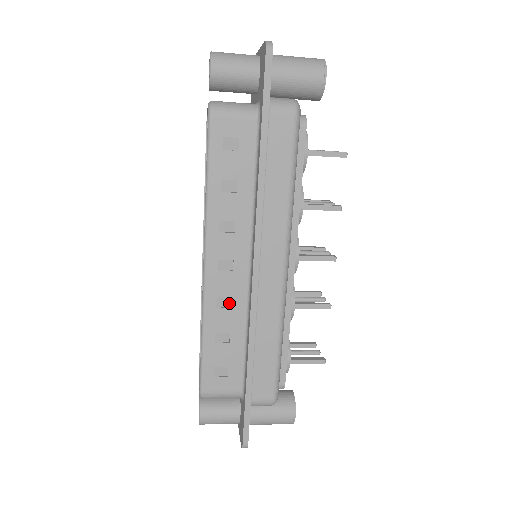
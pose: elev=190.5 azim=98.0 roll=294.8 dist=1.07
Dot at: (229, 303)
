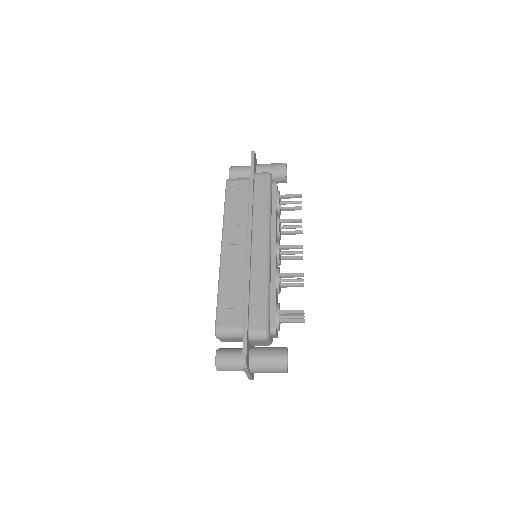
Dot at: (235, 269)
